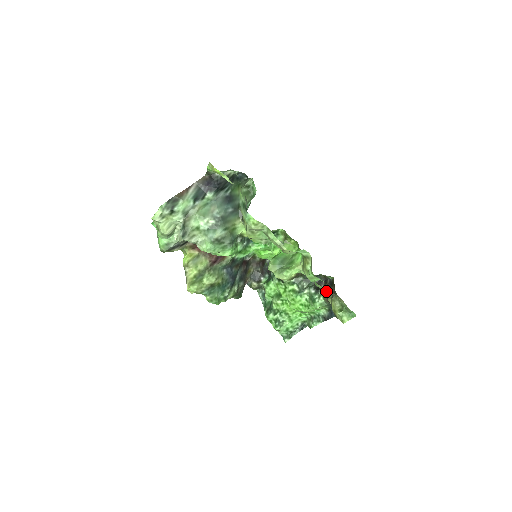
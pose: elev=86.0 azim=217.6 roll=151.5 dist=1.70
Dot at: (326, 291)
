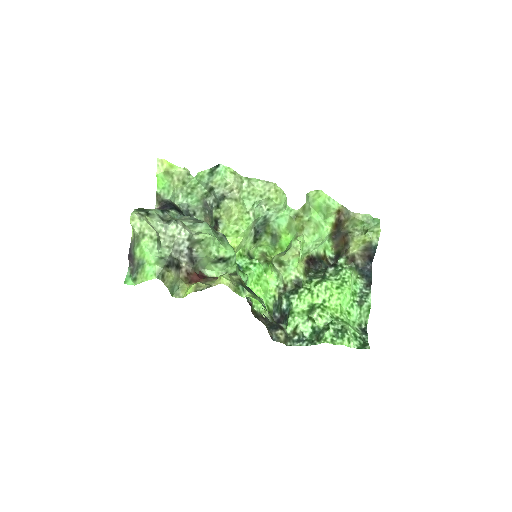
Dot at: (337, 209)
